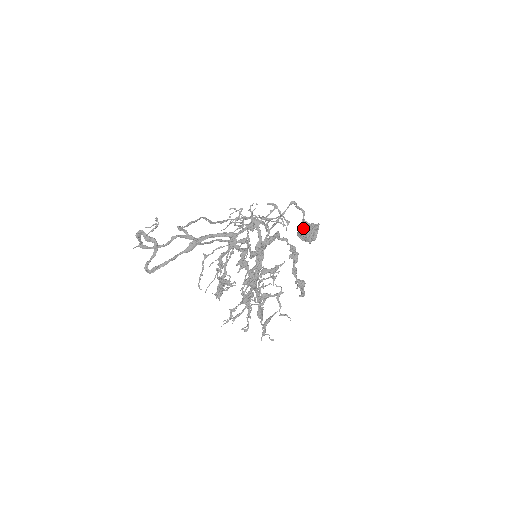
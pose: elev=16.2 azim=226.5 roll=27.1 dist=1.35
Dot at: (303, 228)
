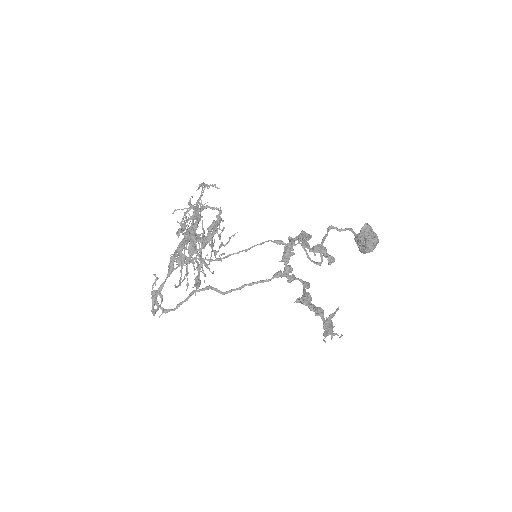
Dot at: (354, 238)
